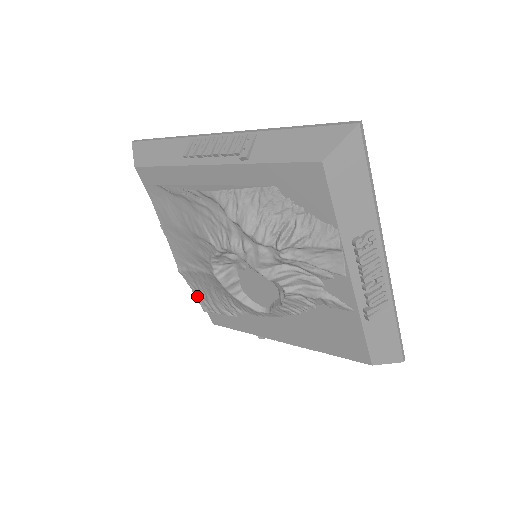
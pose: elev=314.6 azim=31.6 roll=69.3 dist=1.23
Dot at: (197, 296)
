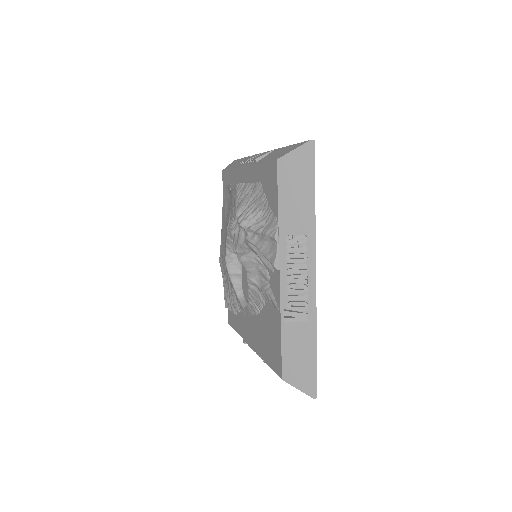
Dot at: (224, 289)
